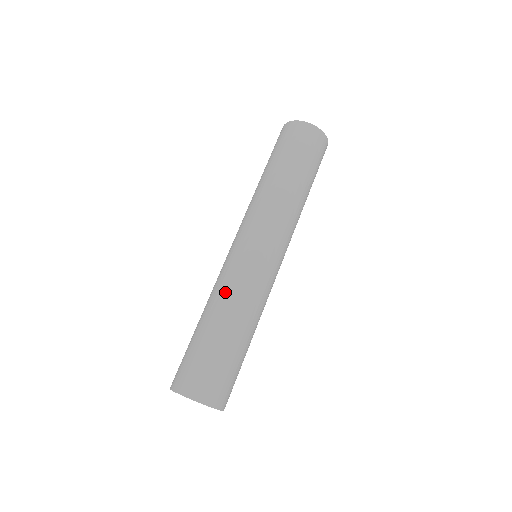
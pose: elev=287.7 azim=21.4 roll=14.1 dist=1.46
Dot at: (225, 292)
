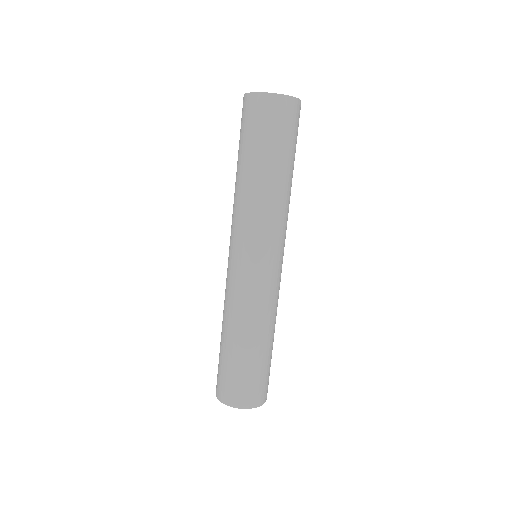
Dot at: (226, 307)
